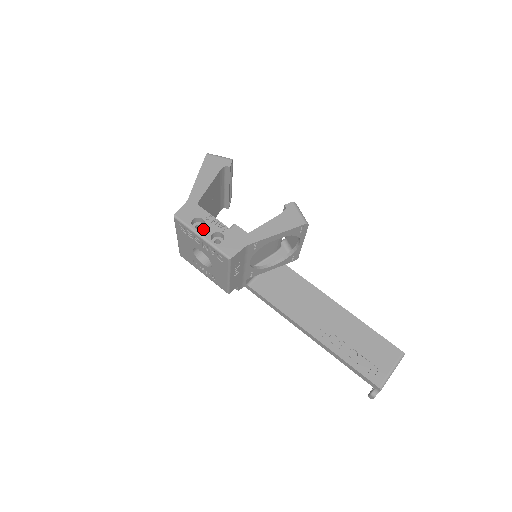
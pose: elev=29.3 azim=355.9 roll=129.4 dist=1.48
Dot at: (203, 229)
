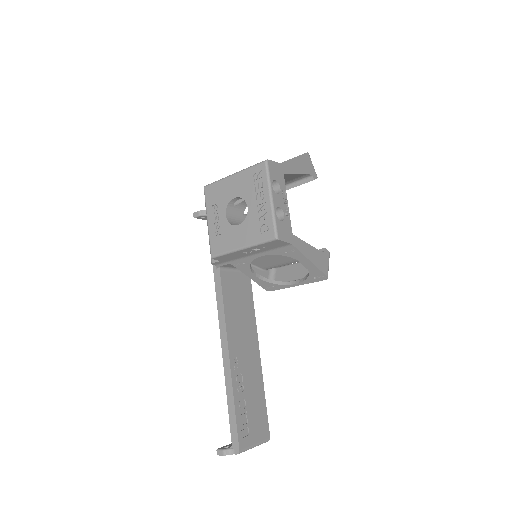
Dot at: (277, 195)
